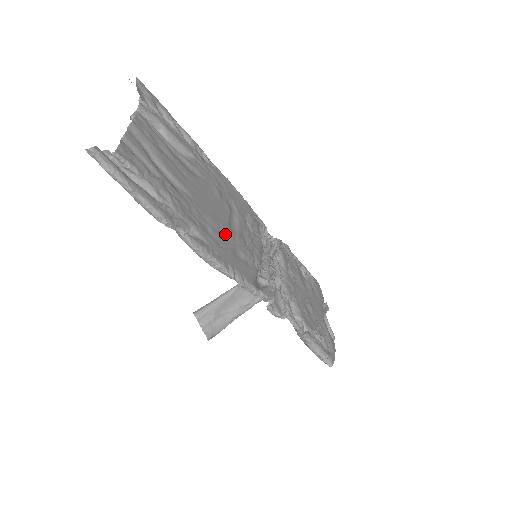
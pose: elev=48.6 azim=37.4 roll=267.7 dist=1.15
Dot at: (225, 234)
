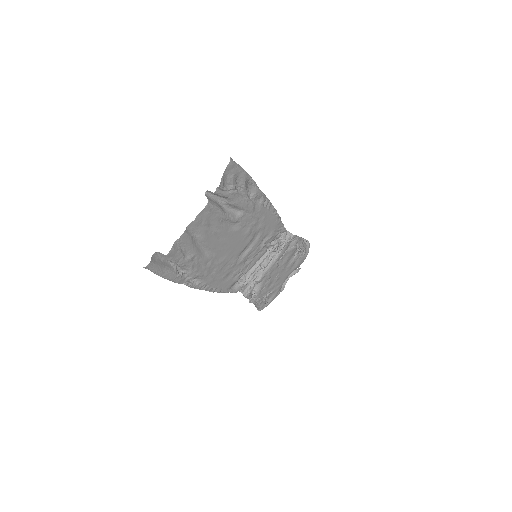
Dot at: (228, 266)
